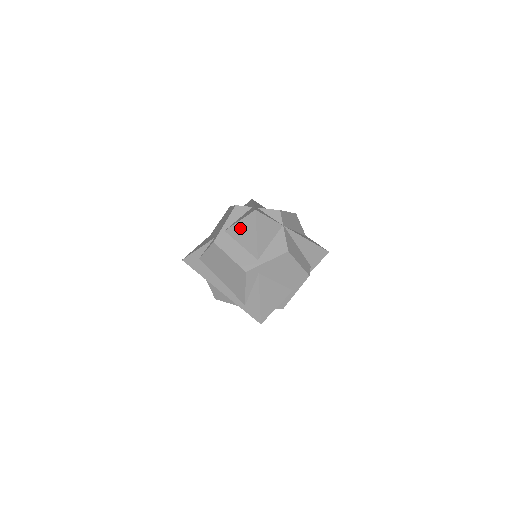
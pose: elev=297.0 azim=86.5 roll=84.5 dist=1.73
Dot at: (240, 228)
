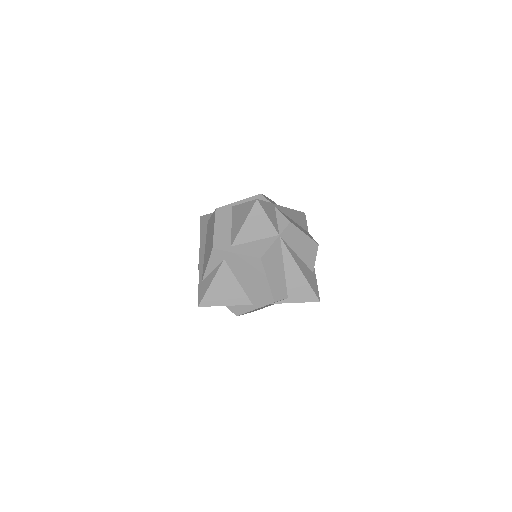
Dot at: (240, 210)
